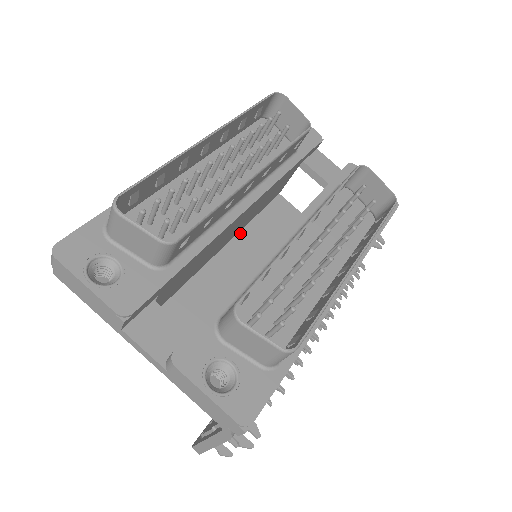
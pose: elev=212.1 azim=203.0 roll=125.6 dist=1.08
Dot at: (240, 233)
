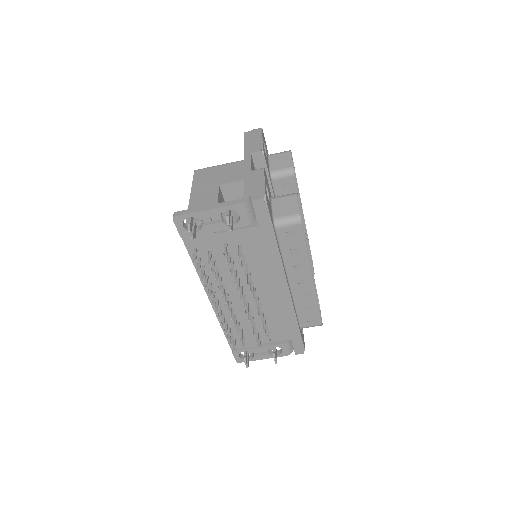
Dot at: occluded
